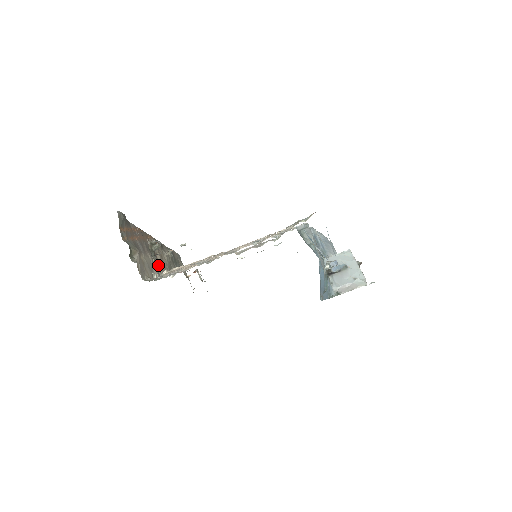
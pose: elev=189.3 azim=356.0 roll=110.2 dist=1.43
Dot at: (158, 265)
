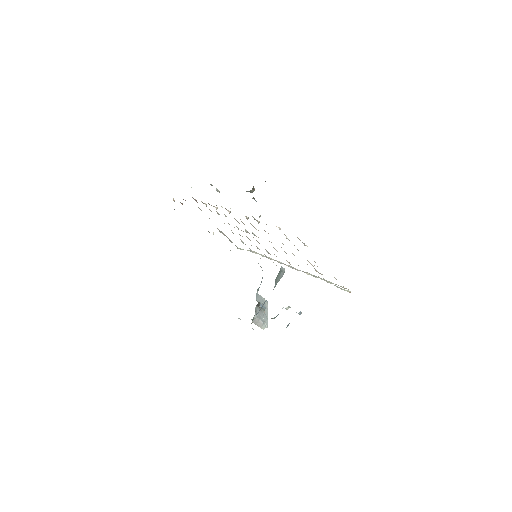
Dot at: occluded
